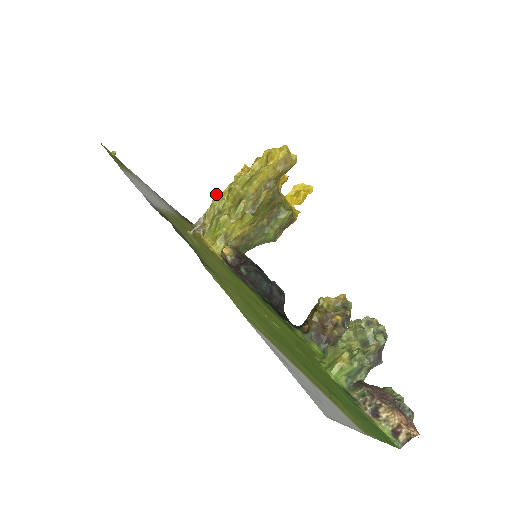
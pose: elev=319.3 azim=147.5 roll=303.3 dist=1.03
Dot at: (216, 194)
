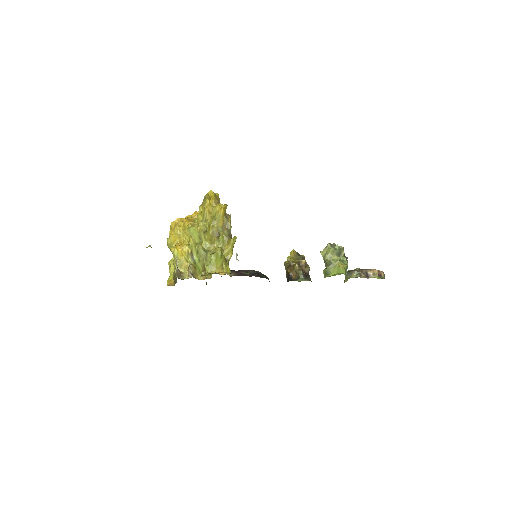
Dot at: (174, 249)
